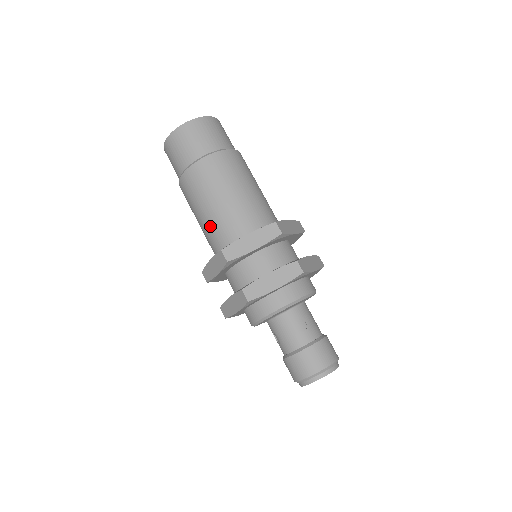
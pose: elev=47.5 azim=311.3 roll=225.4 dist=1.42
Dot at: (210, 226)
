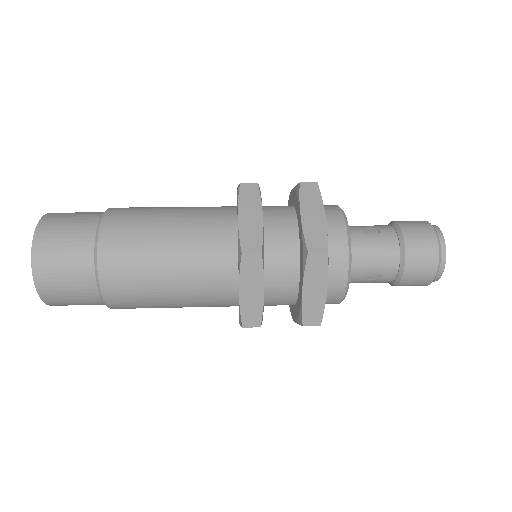
Dot at: (193, 272)
